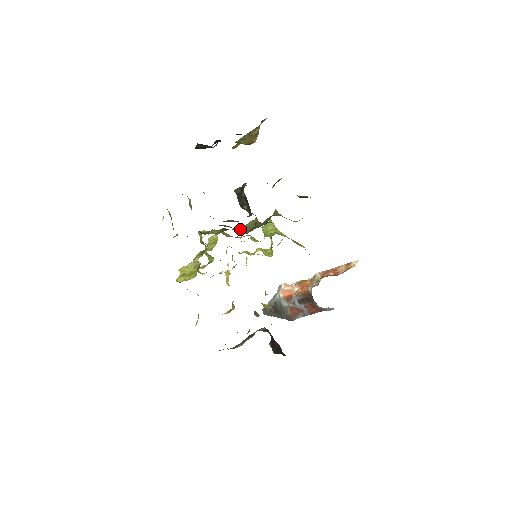
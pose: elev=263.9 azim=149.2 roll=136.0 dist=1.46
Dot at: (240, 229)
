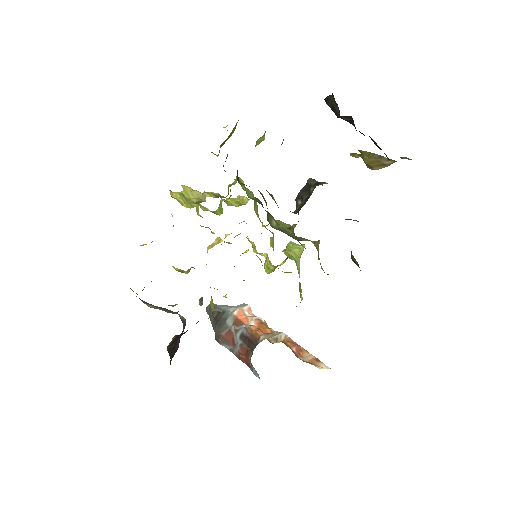
Dot at: (272, 217)
